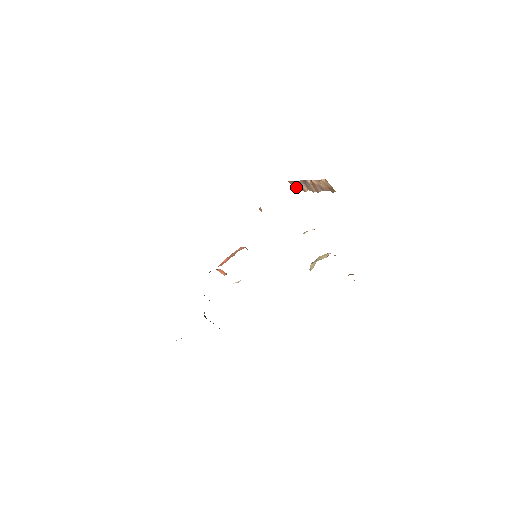
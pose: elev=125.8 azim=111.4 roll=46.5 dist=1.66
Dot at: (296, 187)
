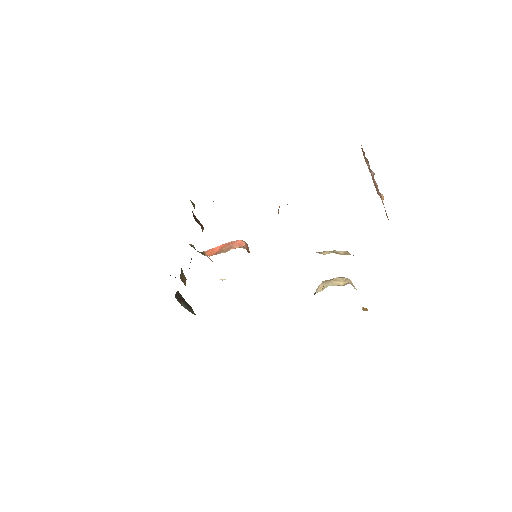
Dot at: occluded
